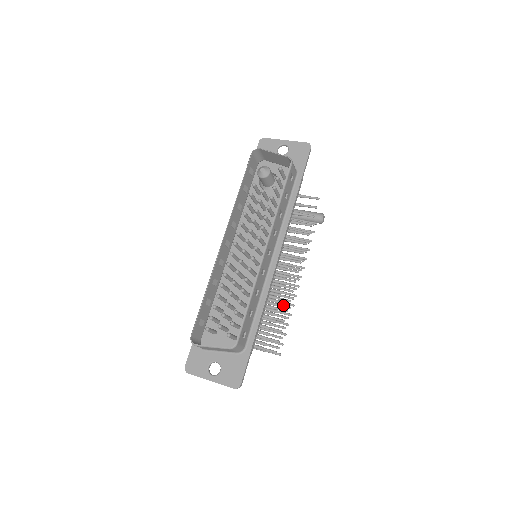
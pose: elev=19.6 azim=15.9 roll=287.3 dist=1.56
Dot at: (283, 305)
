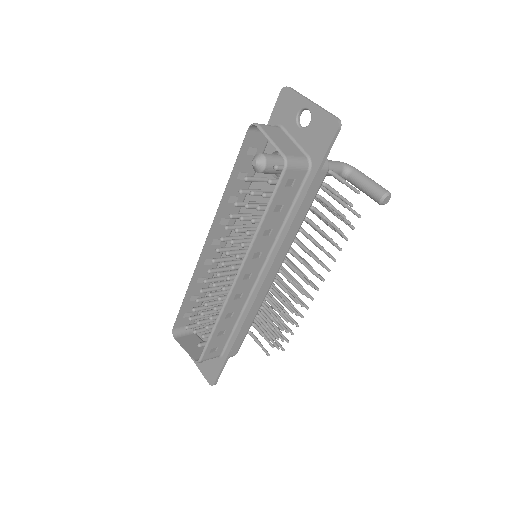
Dot at: (291, 307)
